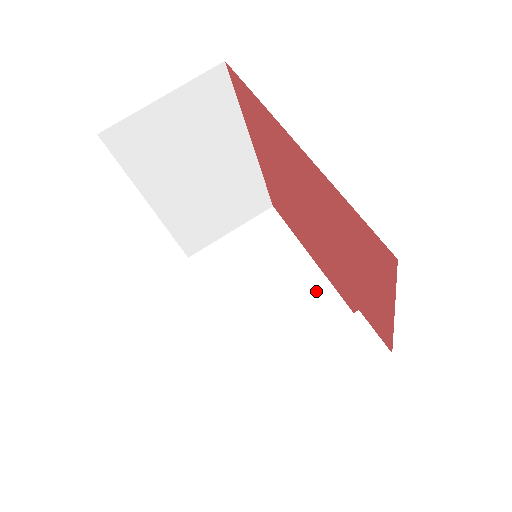
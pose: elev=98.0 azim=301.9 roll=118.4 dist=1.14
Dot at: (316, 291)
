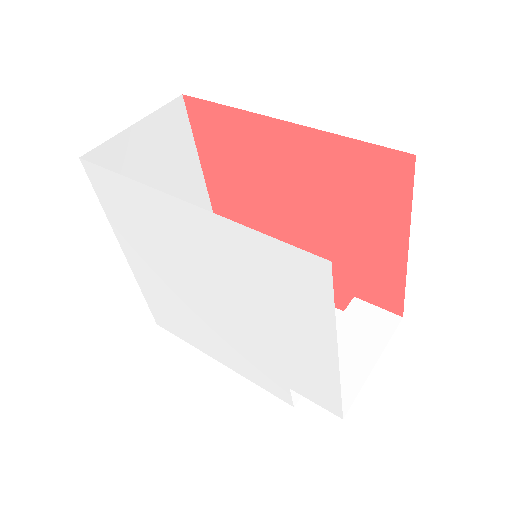
Dot at: occluded
